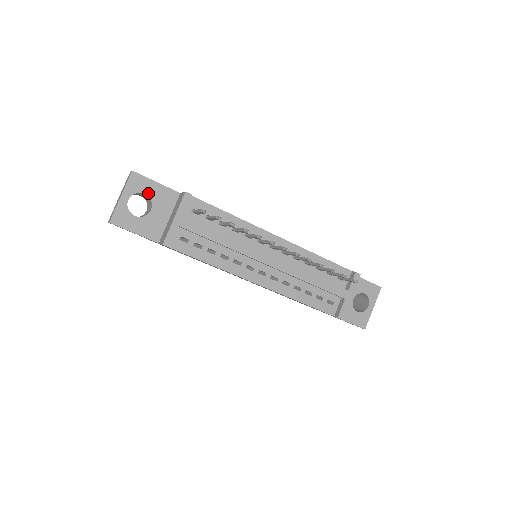
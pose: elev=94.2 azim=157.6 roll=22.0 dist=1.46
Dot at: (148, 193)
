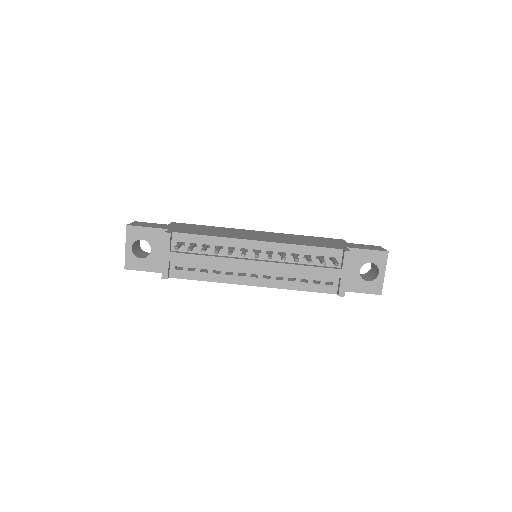
Dot at: (144, 238)
